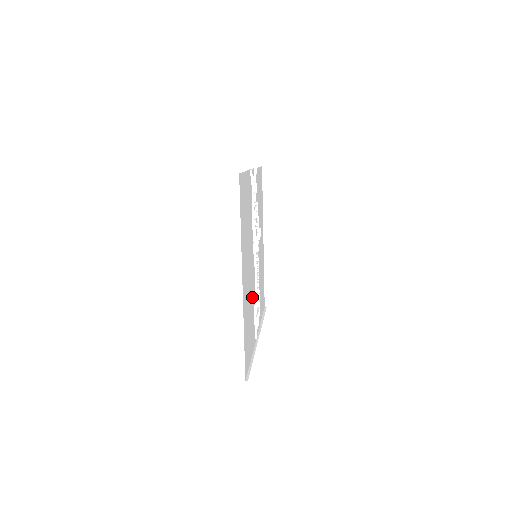
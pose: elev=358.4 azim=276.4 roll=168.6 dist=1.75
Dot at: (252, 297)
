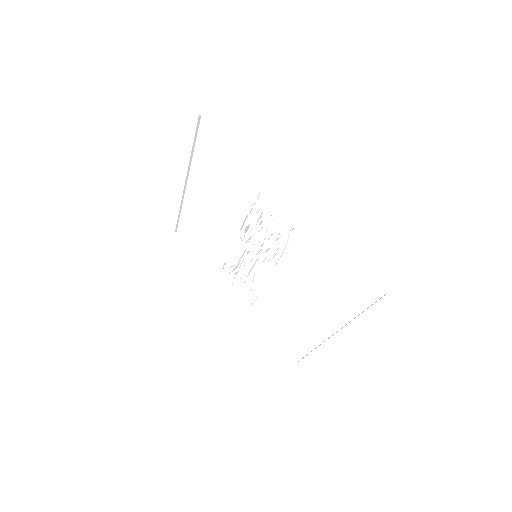
Dot at: (270, 297)
